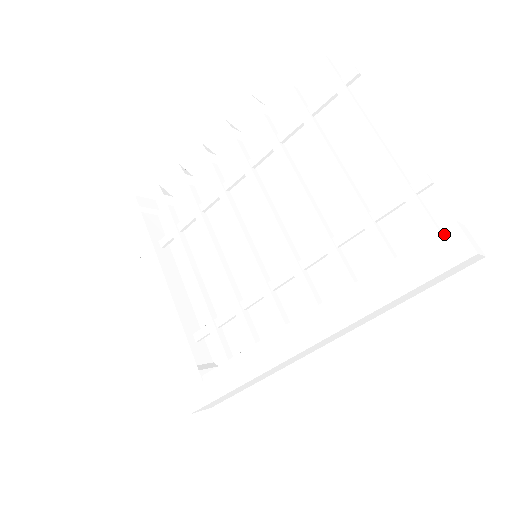
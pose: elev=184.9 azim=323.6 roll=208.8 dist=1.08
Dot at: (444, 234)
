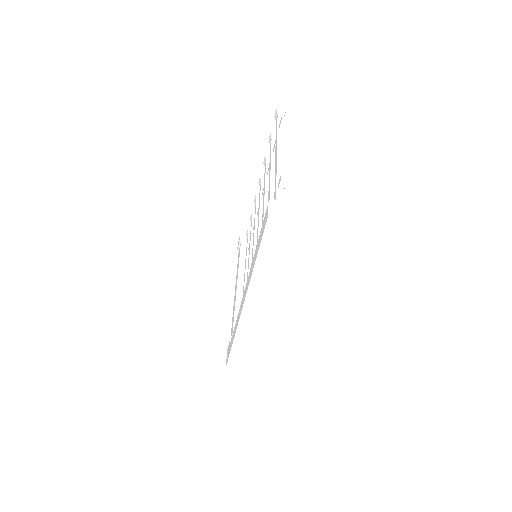
Dot at: occluded
